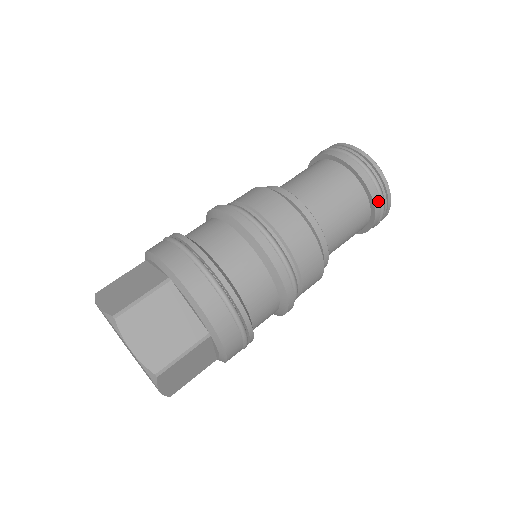
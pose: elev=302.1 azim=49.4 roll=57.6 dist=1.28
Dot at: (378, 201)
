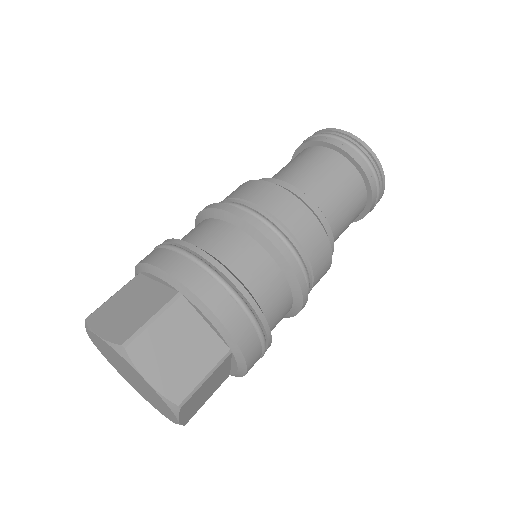
Dot at: (375, 188)
